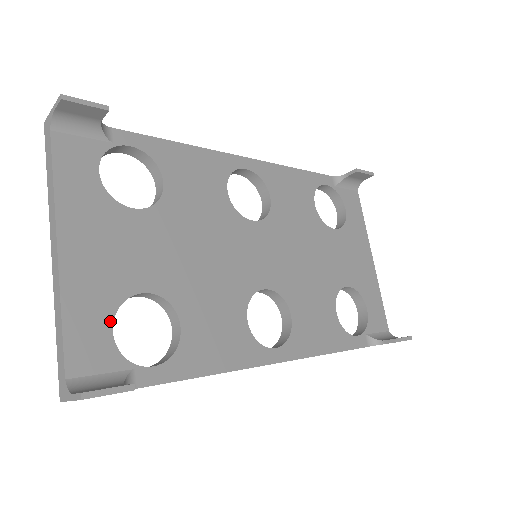
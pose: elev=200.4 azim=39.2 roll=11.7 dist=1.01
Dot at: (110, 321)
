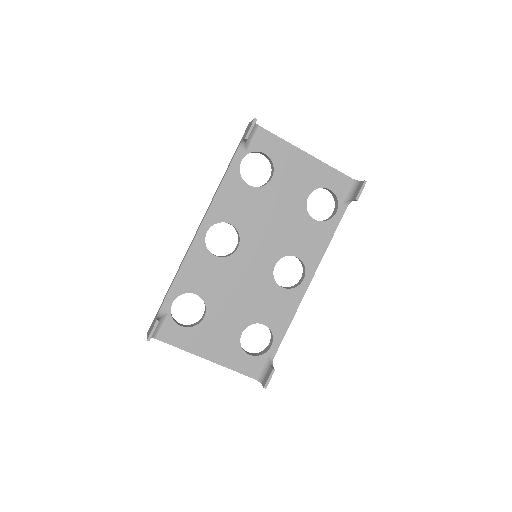
Dot at: (245, 354)
